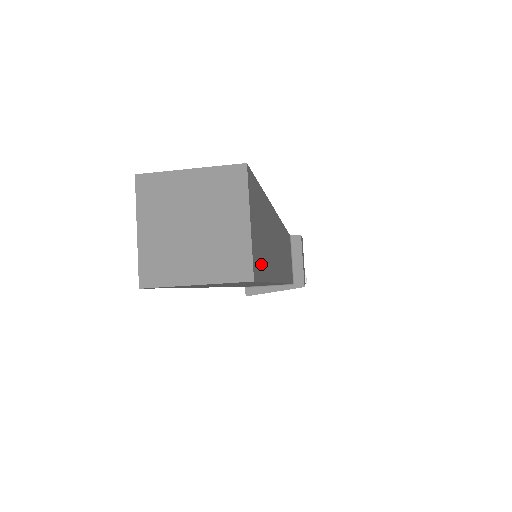
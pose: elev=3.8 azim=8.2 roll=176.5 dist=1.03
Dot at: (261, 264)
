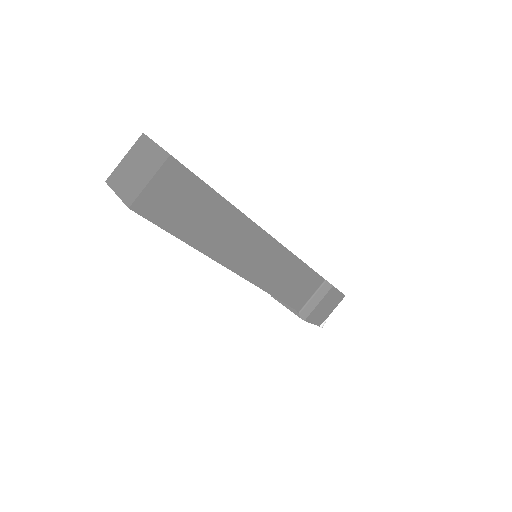
Dot at: (162, 216)
